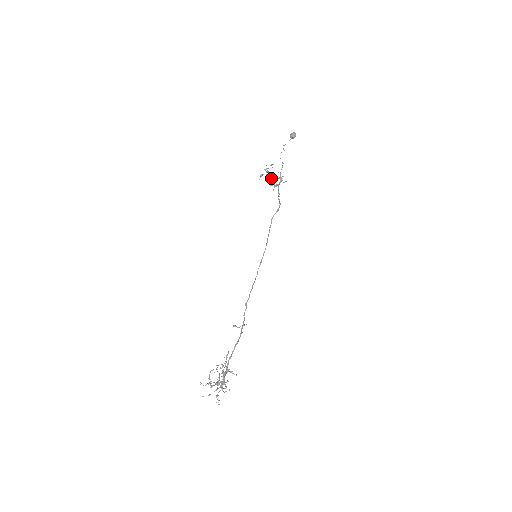
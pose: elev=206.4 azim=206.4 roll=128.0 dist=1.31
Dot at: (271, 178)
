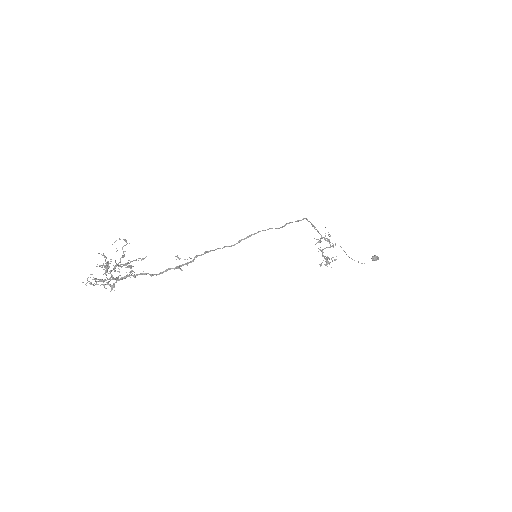
Dot at: occluded
